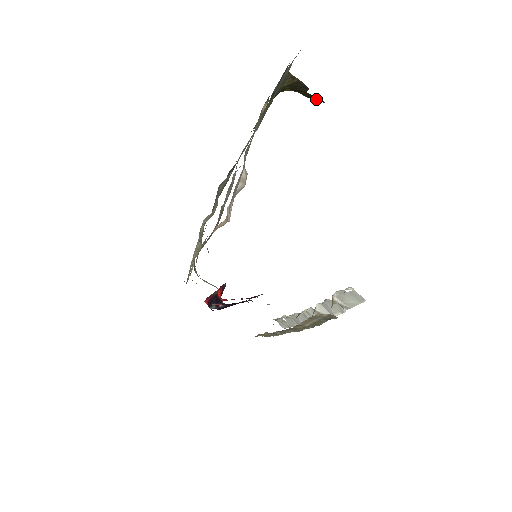
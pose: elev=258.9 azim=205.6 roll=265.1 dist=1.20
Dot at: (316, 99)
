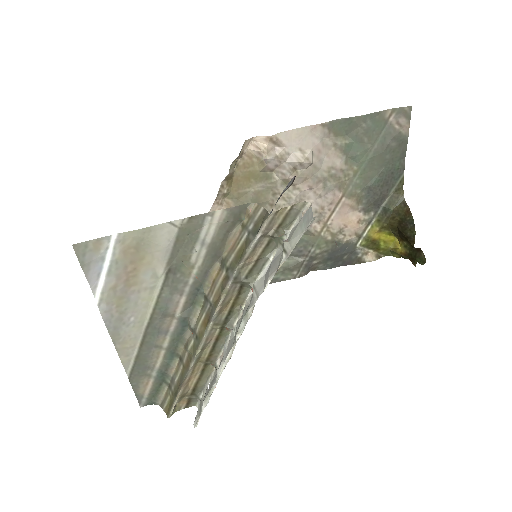
Dot at: (420, 256)
